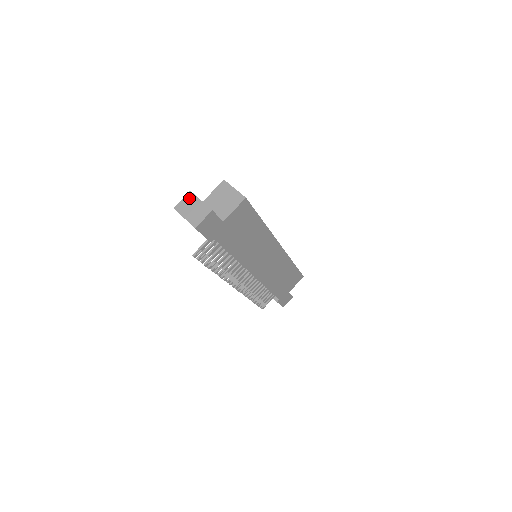
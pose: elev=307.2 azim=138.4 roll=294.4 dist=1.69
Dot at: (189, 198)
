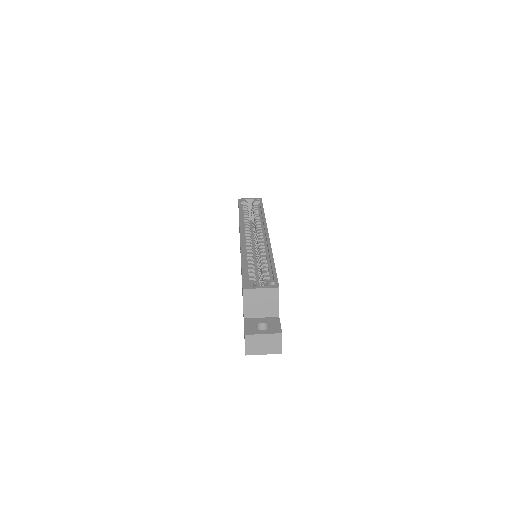
Dot at: (251, 340)
